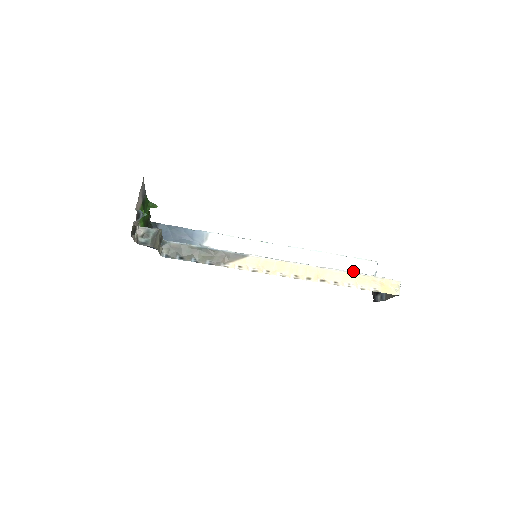
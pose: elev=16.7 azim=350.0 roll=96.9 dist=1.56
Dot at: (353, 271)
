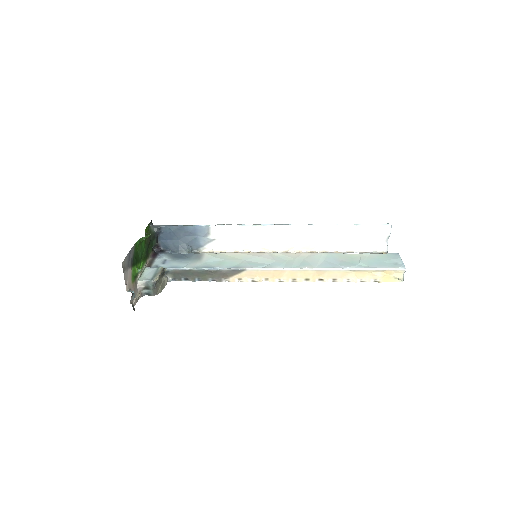
Dot at: (363, 239)
